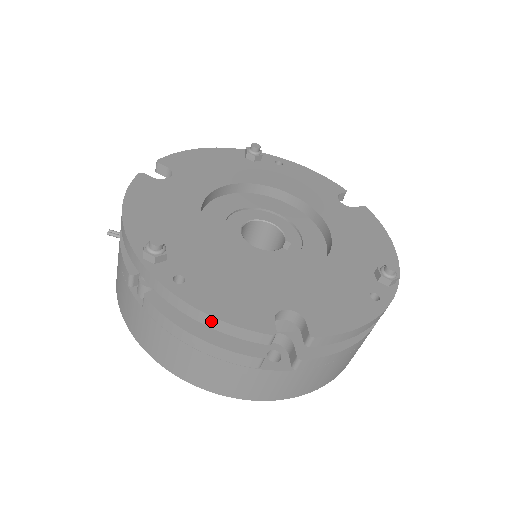
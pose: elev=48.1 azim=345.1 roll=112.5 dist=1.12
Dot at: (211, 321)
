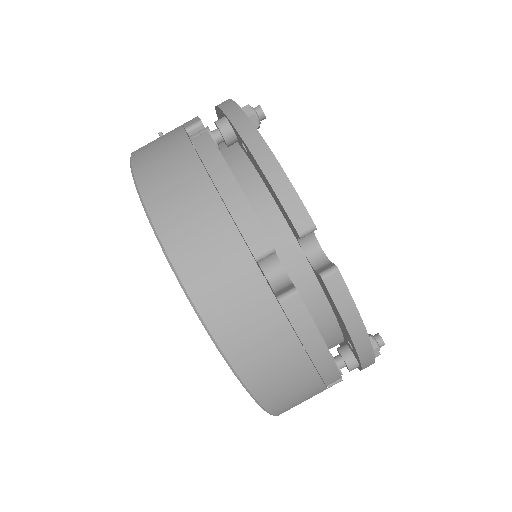
Dot at: (273, 168)
